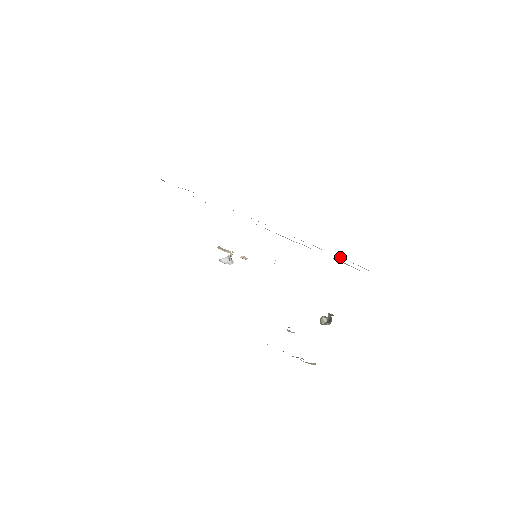
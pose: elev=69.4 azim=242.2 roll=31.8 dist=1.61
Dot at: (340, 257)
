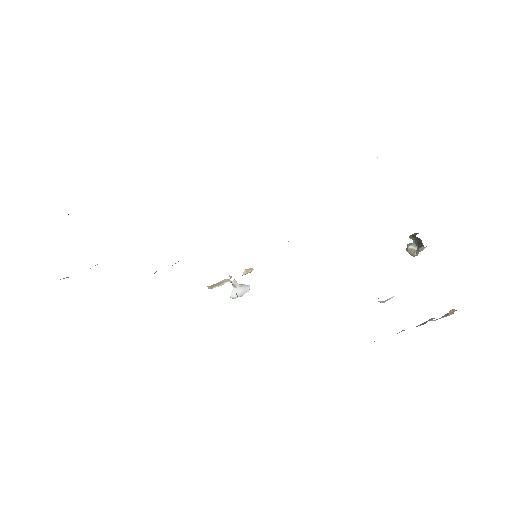
Dot at: occluded
